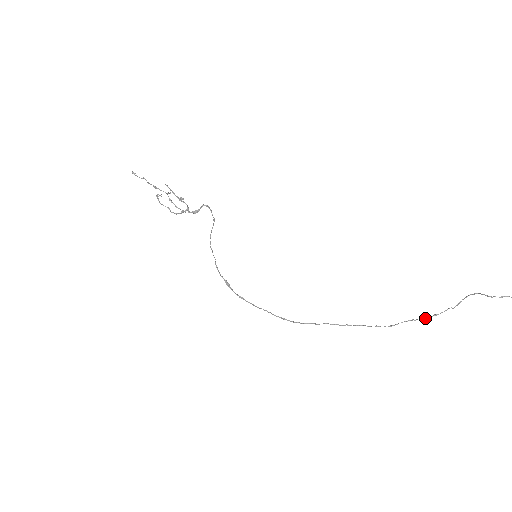
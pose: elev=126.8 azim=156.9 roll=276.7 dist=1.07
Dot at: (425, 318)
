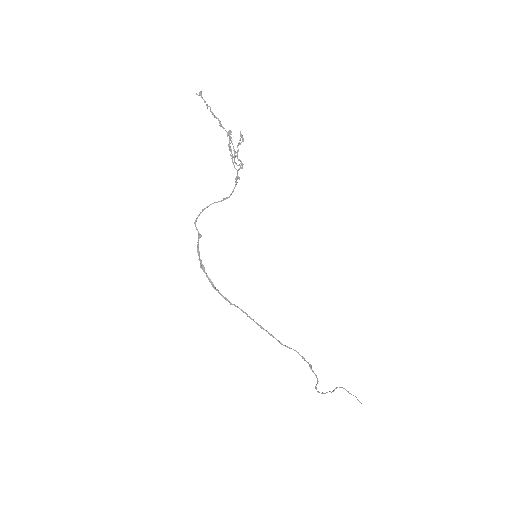
Dot at: occluded
